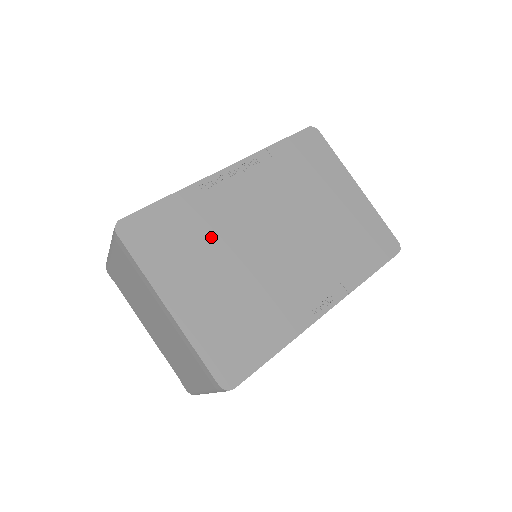
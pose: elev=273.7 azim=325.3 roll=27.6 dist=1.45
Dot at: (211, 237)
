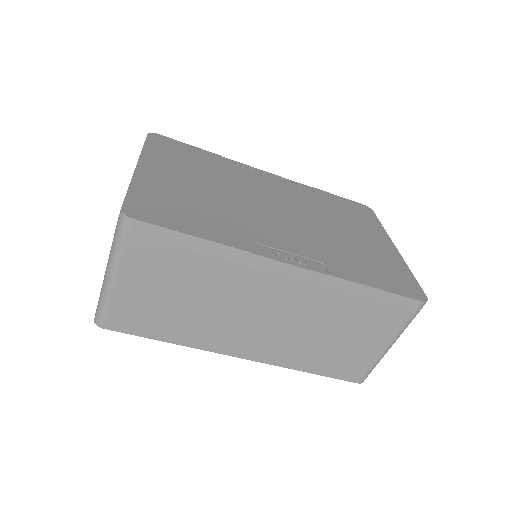
Dot at: (217, 175)
